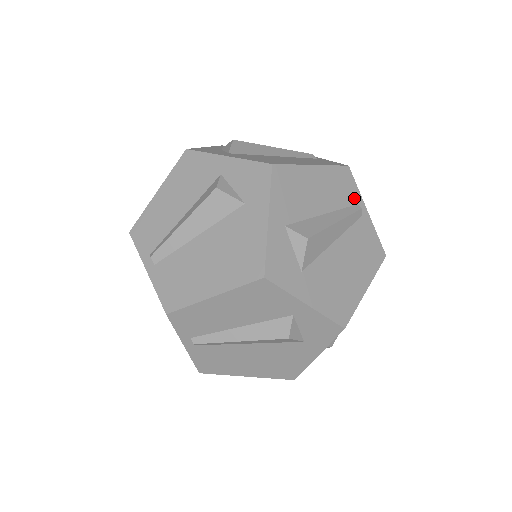
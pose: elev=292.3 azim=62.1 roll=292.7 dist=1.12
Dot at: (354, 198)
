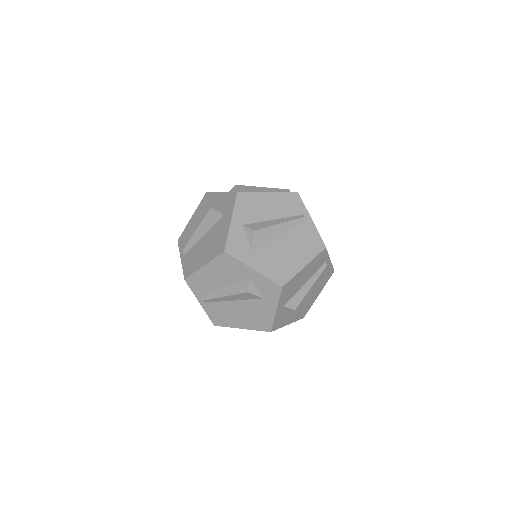
Dot at: (300, 211)
